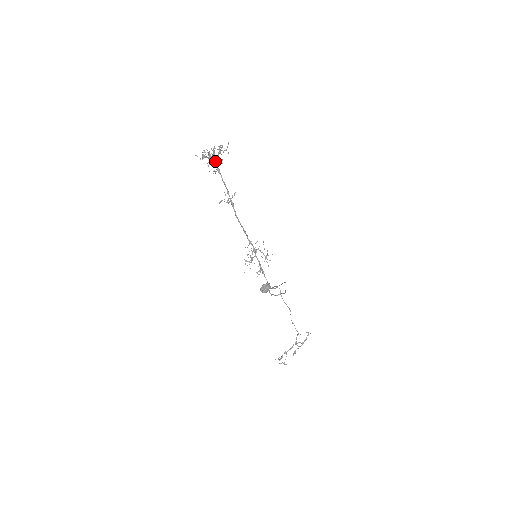
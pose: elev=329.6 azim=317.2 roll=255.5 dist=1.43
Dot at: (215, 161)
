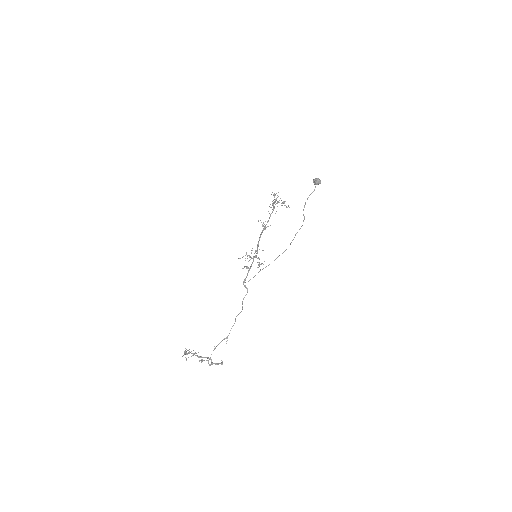
Dot at: occluded
